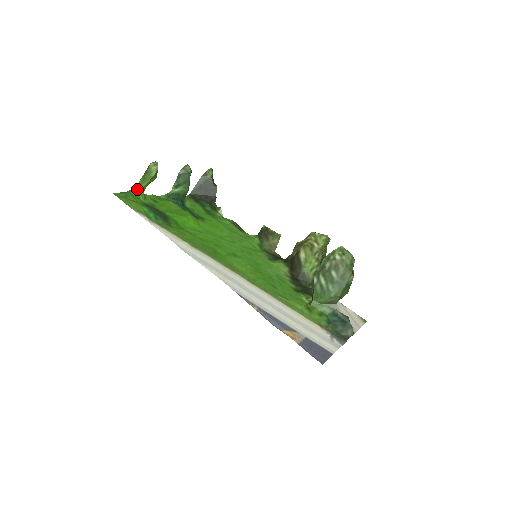
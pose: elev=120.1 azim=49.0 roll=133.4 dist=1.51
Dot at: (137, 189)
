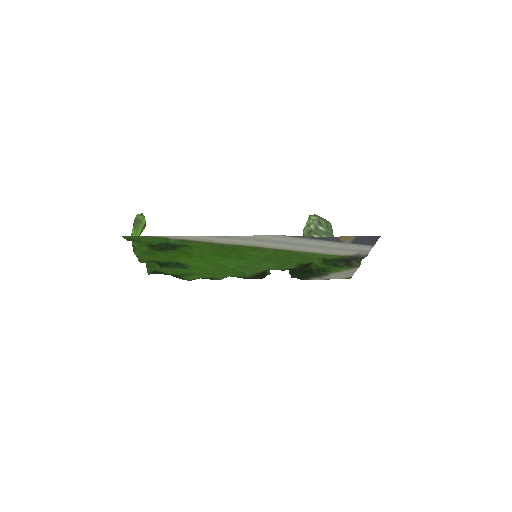
Dot at: occluded
